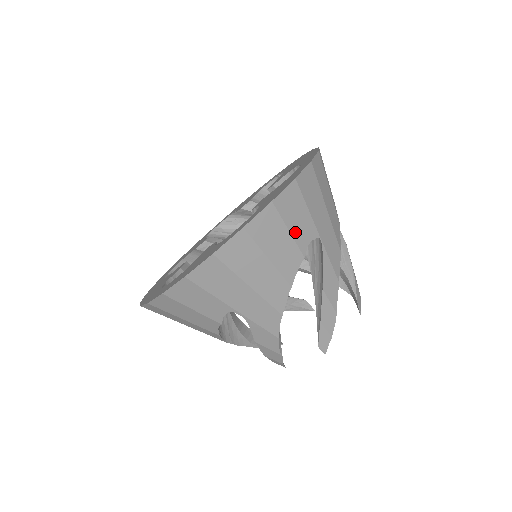
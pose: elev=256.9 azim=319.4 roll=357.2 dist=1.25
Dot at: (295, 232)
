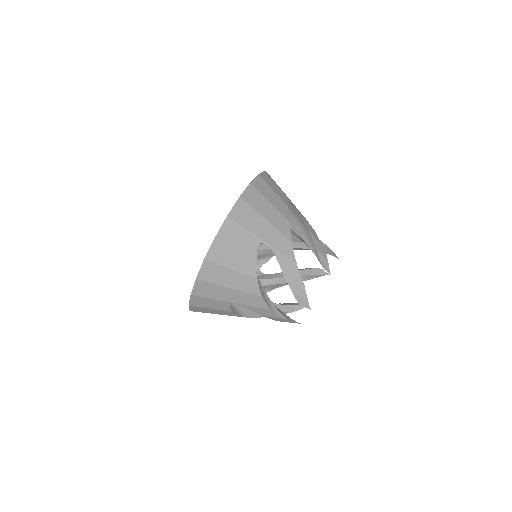
Dot at: (277, 193)
